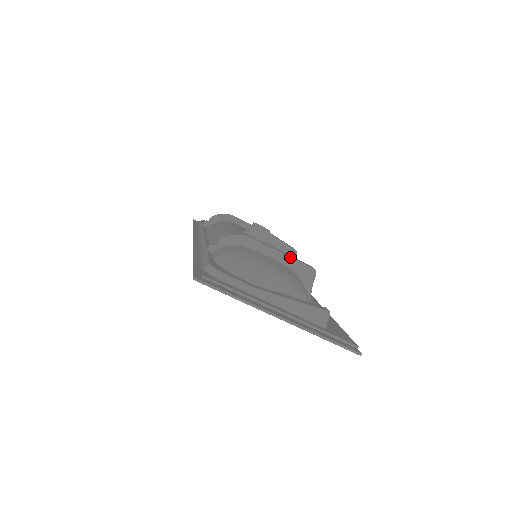
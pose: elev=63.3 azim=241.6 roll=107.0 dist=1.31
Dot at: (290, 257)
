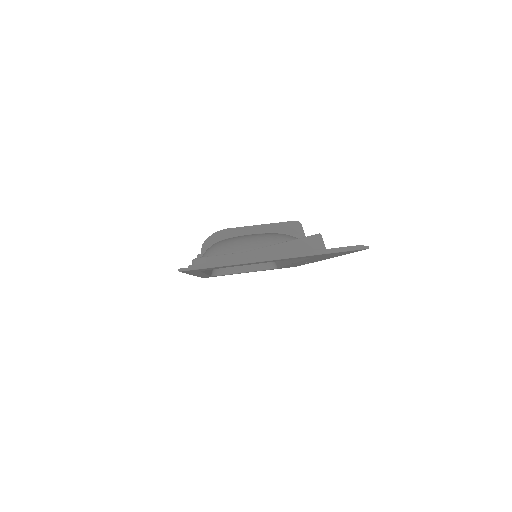
Dot at: (269, 224)
